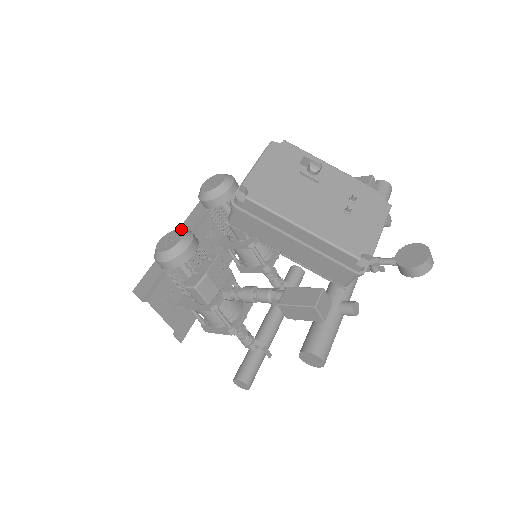
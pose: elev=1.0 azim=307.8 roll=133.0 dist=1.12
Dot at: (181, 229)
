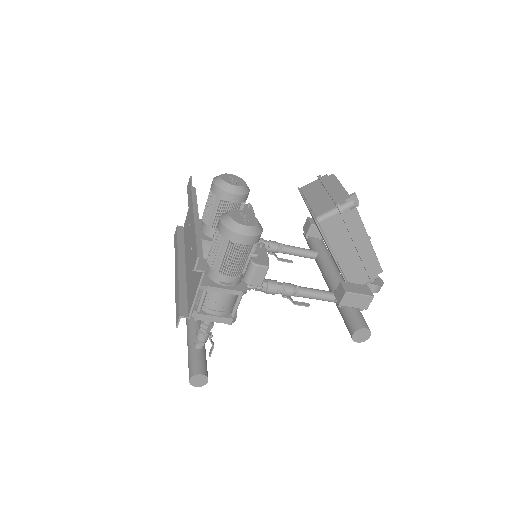
Dot at: (194, 210)
